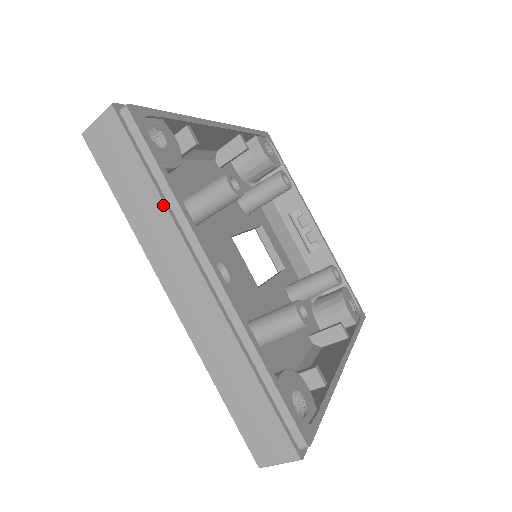
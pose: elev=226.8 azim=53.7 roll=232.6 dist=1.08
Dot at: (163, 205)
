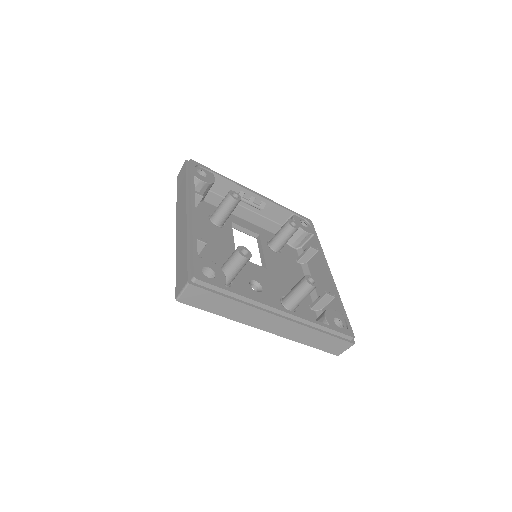
Dot at: (242, 304)
